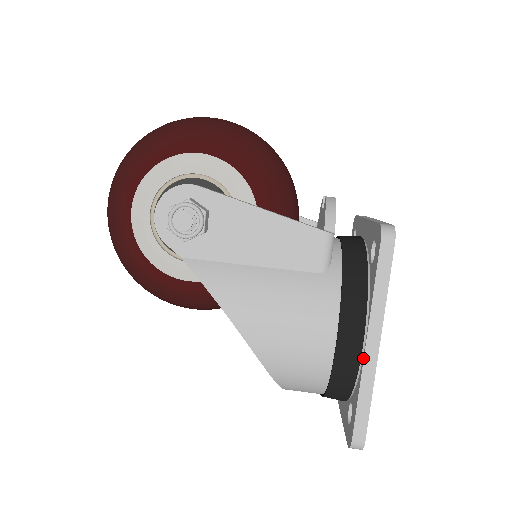
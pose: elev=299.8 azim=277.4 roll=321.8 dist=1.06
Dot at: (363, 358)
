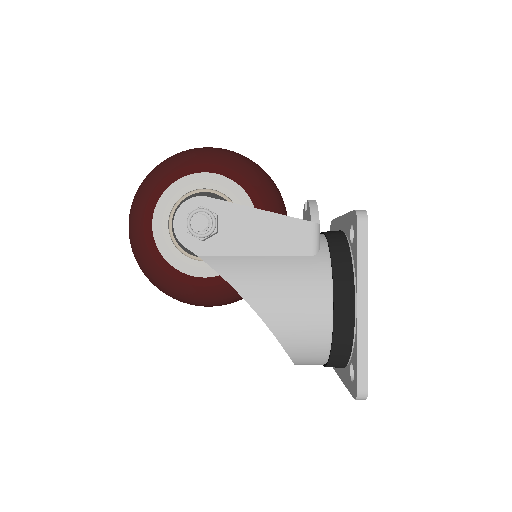
Dot at: (357, 318)
